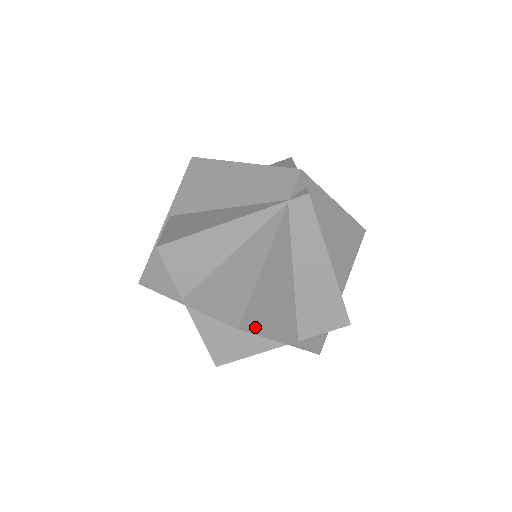
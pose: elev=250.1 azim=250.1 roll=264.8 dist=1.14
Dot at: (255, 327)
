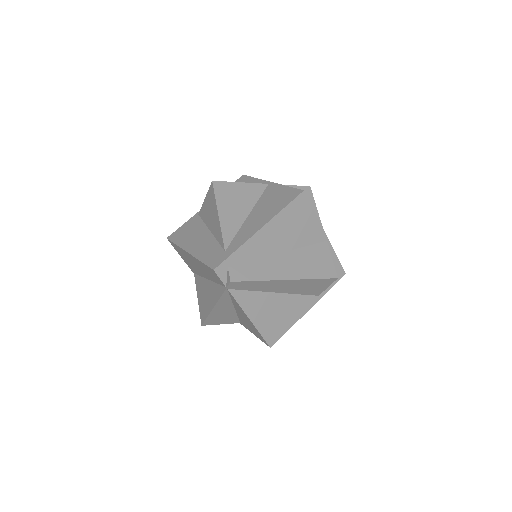
Dot at: (280, 334)
